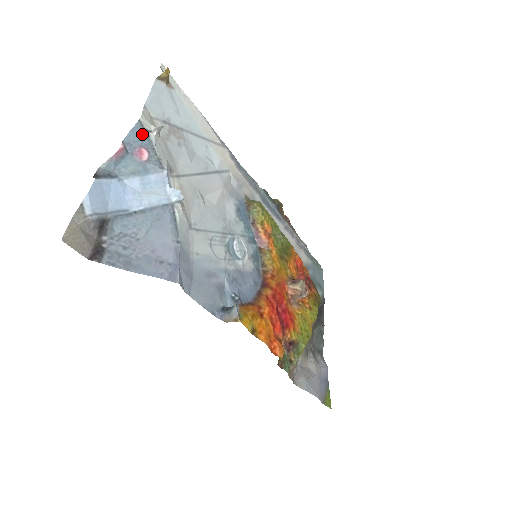
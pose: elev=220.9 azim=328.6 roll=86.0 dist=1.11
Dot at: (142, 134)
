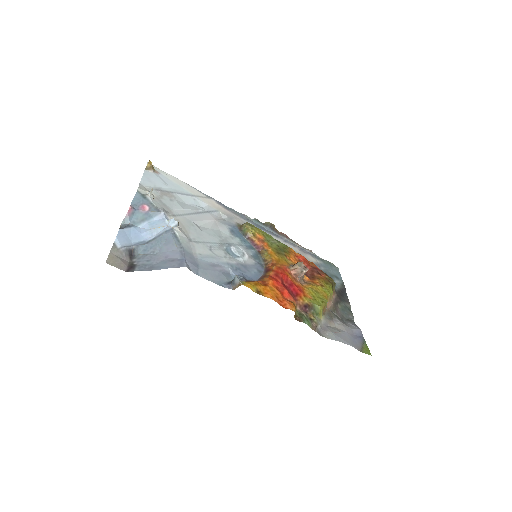
Dot at: (141, 197)
